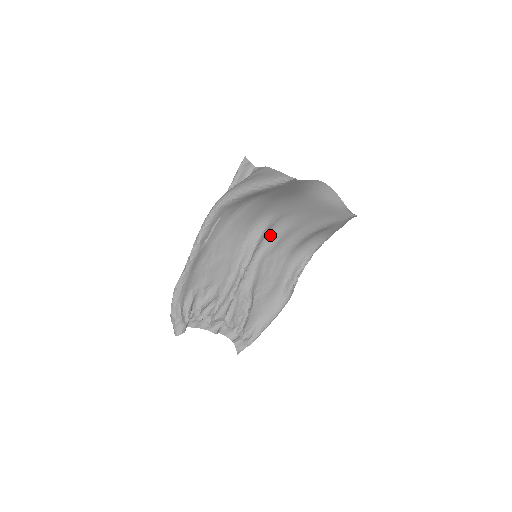
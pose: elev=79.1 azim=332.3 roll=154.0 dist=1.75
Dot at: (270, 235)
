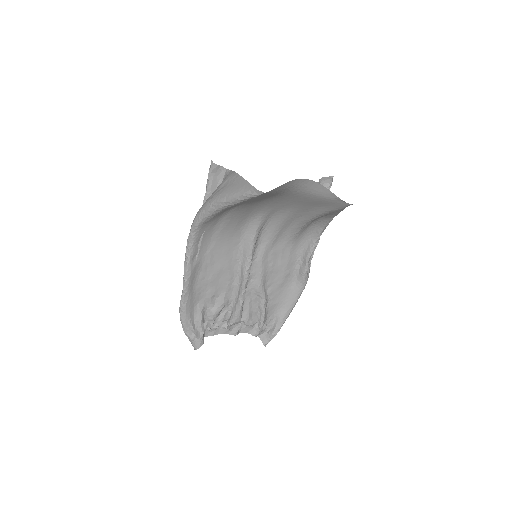
Dot at: (266, 230)
